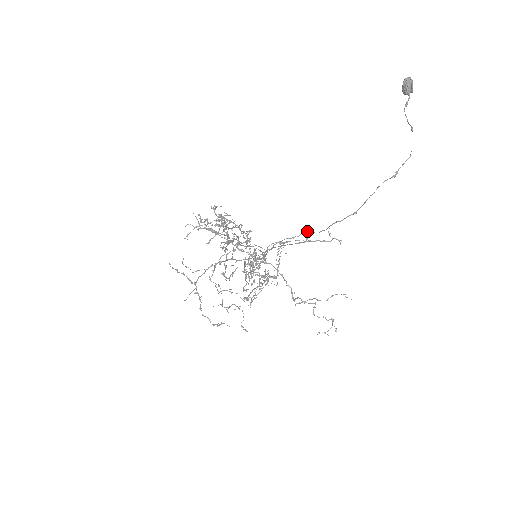
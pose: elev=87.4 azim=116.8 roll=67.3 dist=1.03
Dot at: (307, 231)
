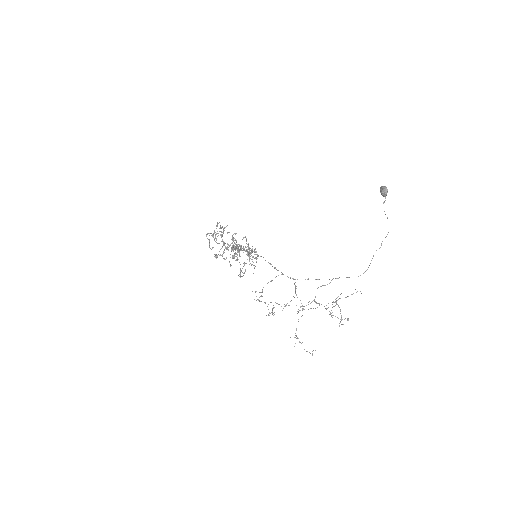
Dot at: occluded
